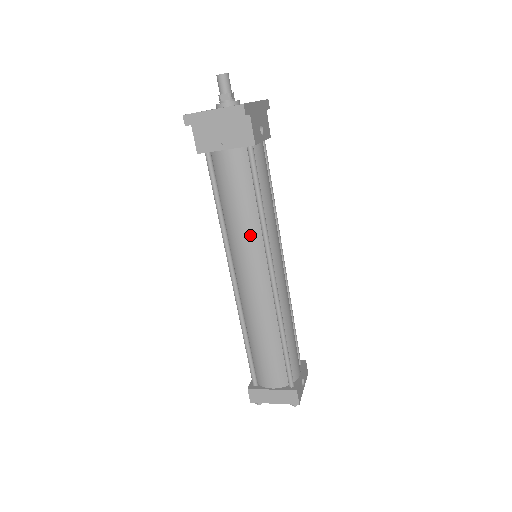
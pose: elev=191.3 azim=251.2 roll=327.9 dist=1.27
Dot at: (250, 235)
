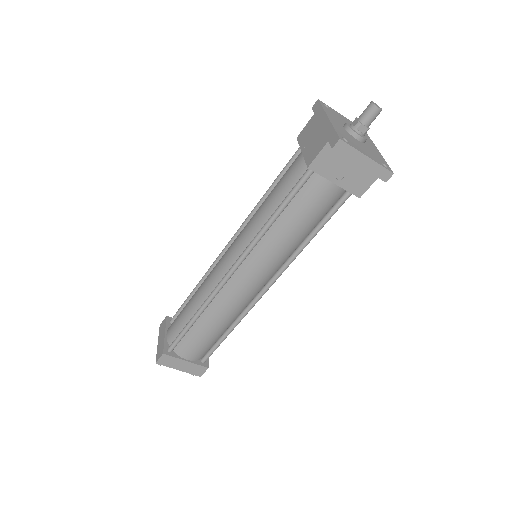
Dot at: (283, 253)
